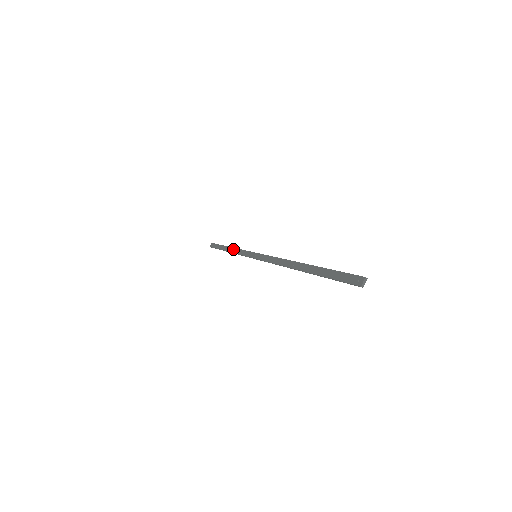
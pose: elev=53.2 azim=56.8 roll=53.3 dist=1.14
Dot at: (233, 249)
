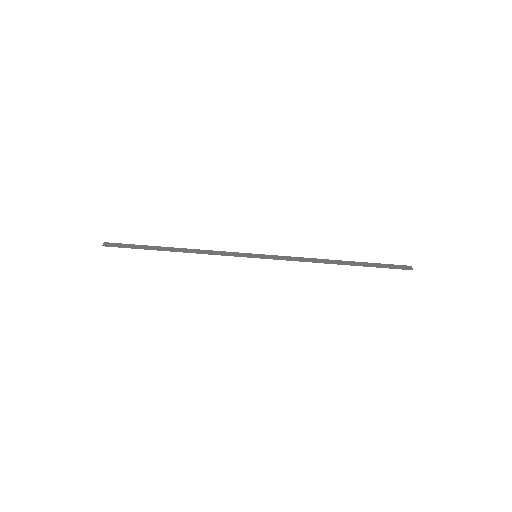
Dot at: (193, 250)
